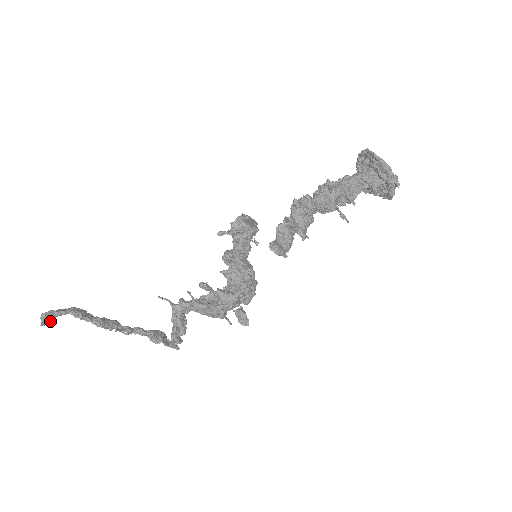
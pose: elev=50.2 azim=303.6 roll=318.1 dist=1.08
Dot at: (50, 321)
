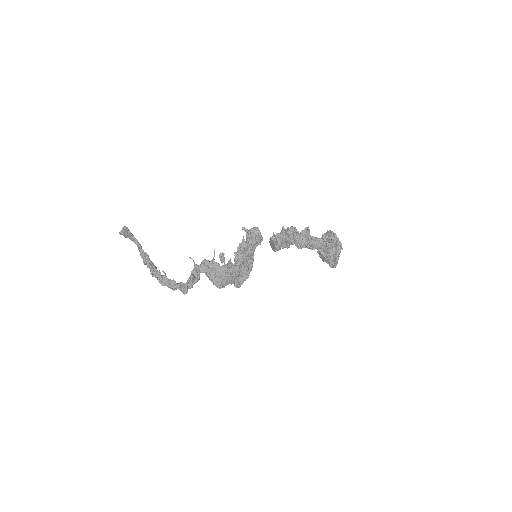
Dot at: (125, 234)
